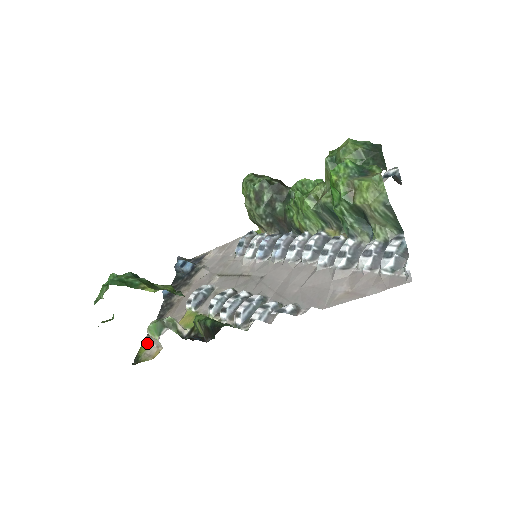
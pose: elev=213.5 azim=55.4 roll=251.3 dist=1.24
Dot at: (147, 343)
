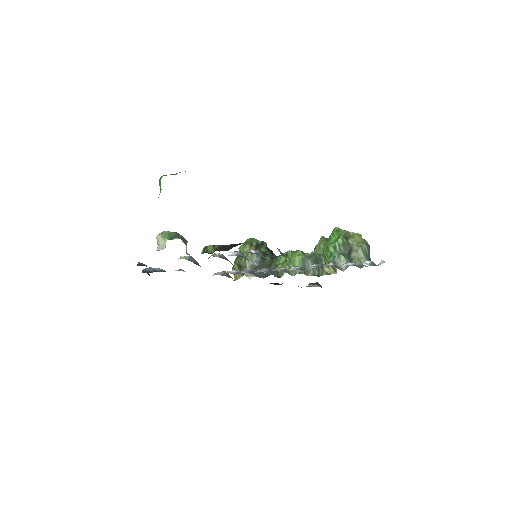
Dot at: occluded
